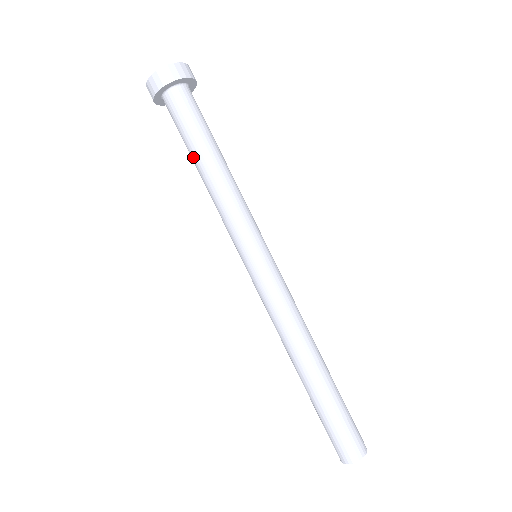
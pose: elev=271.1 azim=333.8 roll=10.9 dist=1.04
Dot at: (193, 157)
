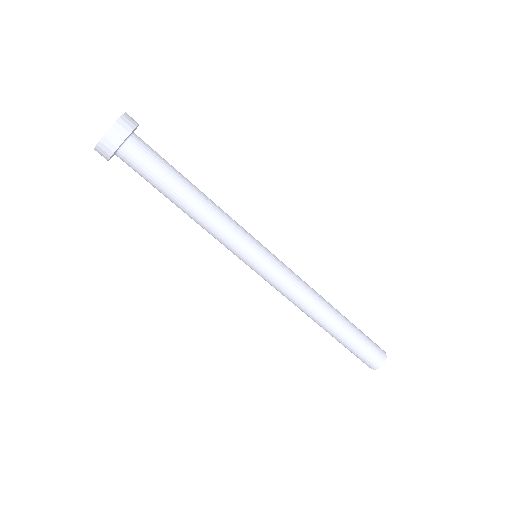
Dot at: occluded
